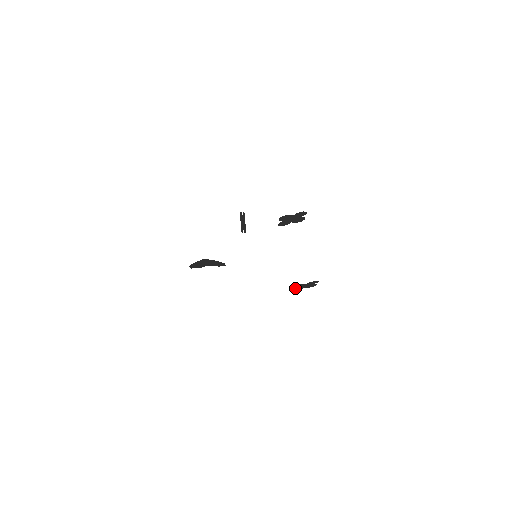
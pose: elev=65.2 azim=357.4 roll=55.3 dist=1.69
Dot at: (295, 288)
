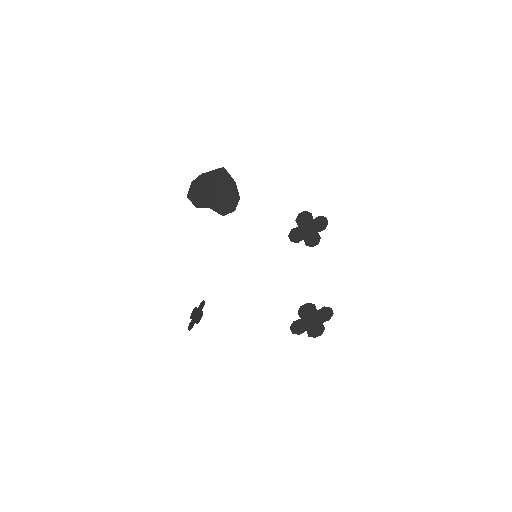
Dot at: occluded
